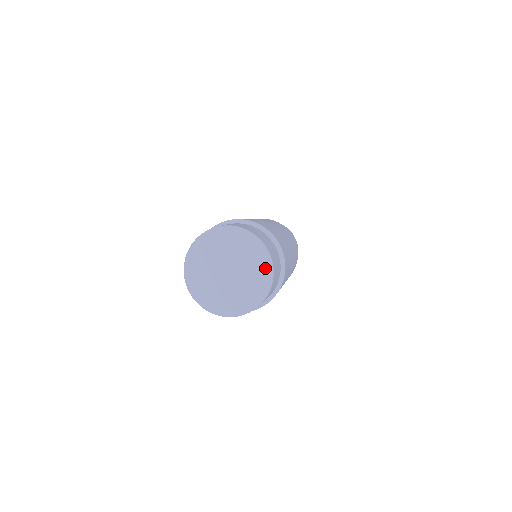
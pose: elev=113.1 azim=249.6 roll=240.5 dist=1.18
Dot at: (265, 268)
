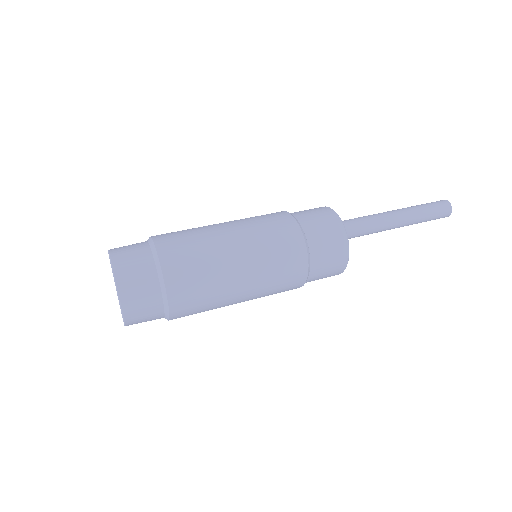
Dot at: (118, 296)
